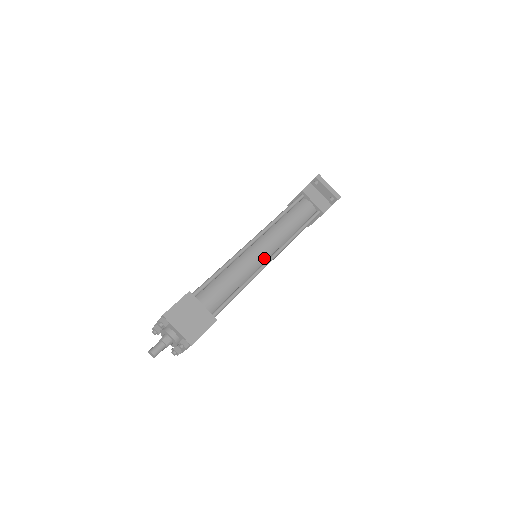
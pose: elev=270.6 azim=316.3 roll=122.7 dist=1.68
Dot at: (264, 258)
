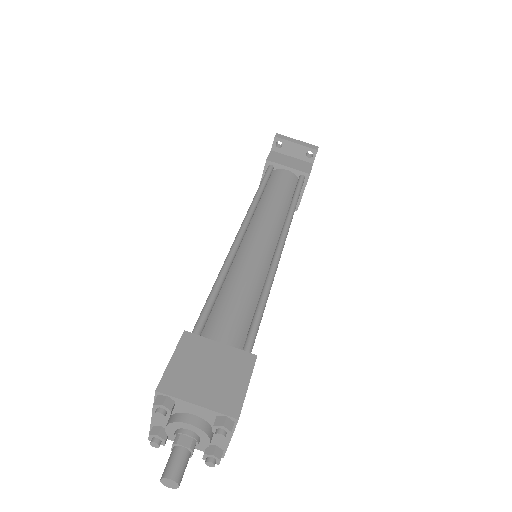
Dot at: (270, 247)
